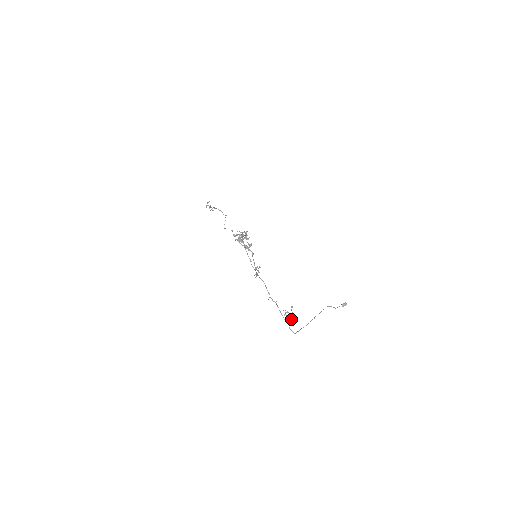
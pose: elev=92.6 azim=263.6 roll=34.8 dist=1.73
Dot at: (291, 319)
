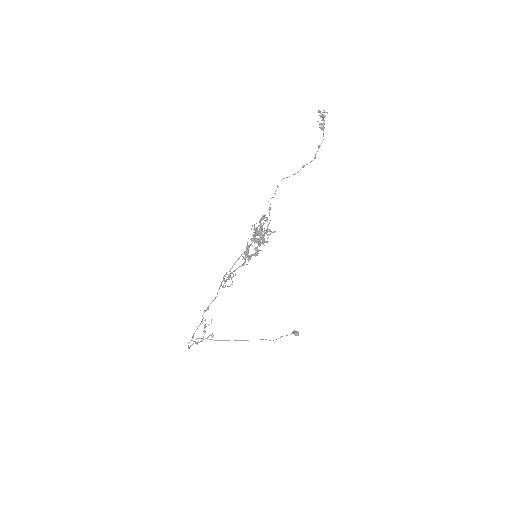
Dot at: (198, 341)
